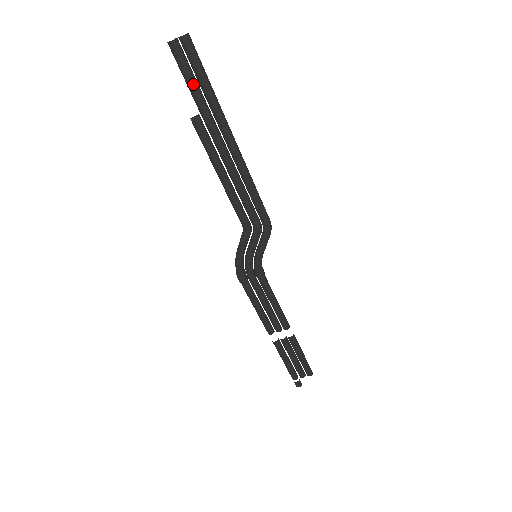
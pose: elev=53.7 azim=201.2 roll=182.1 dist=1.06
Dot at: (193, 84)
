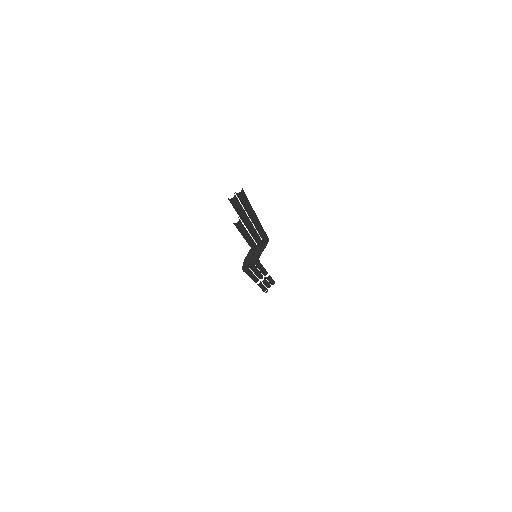
Dot at: (241, 209)
